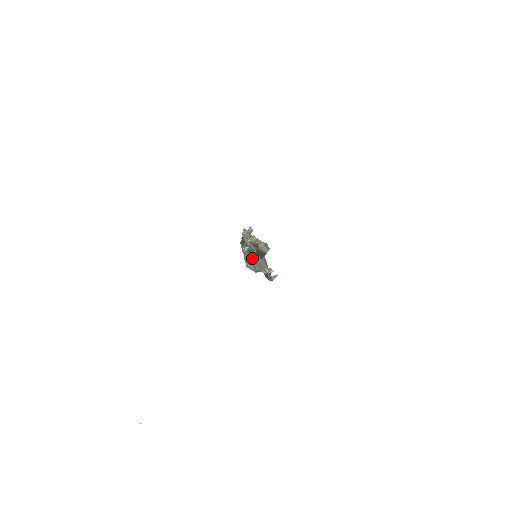
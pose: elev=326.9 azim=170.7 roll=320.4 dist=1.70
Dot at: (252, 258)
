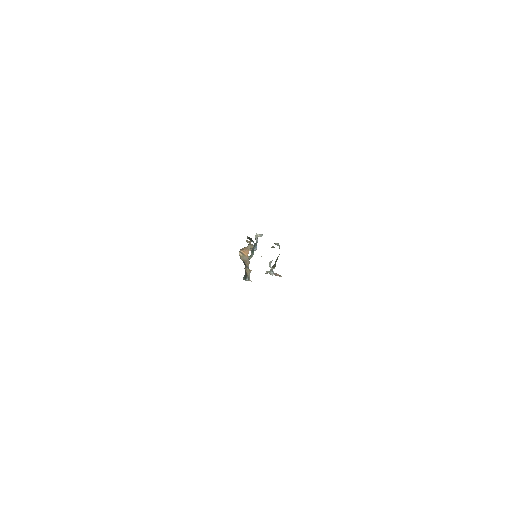
Dot at: occluded
